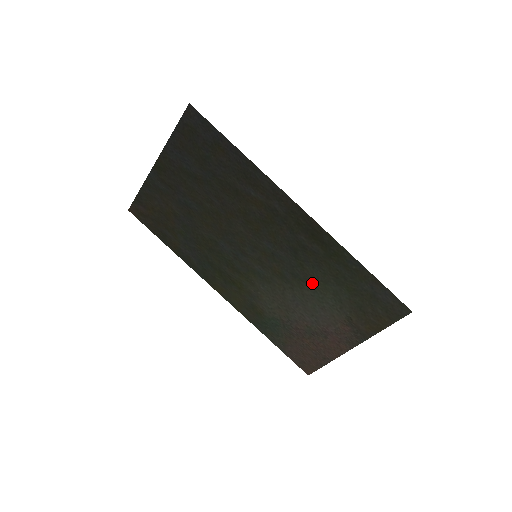
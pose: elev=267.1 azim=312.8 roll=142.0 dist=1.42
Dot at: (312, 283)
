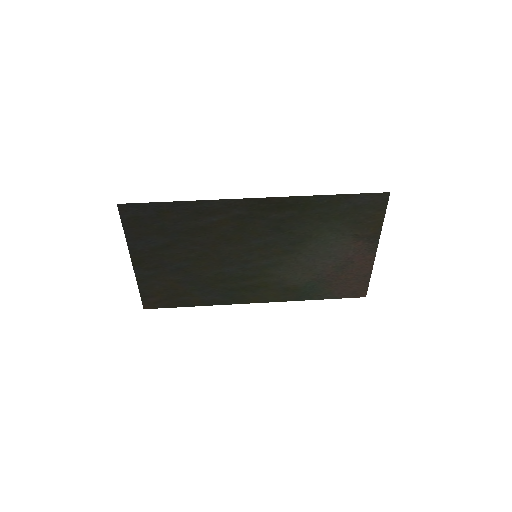
Dot at: (309, 237)
